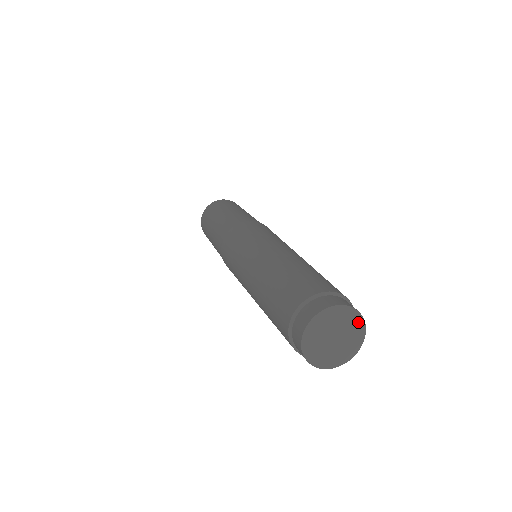
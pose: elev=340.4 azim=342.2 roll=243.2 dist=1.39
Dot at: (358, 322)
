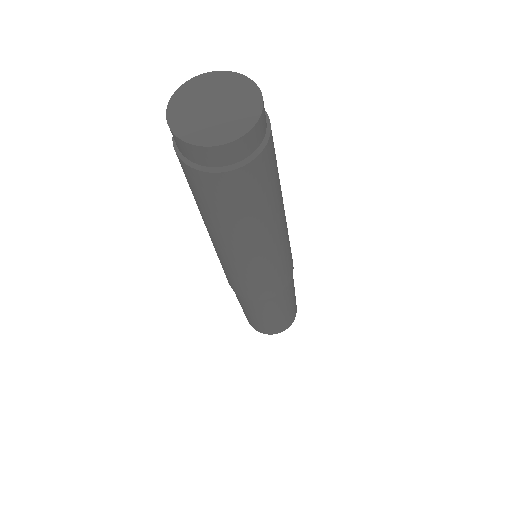
Dot at: (247, 87)
